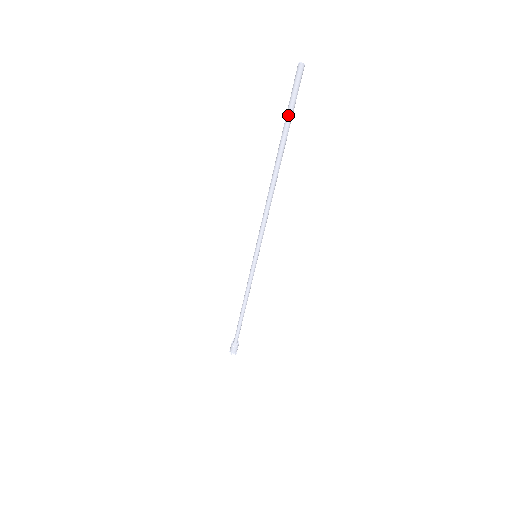
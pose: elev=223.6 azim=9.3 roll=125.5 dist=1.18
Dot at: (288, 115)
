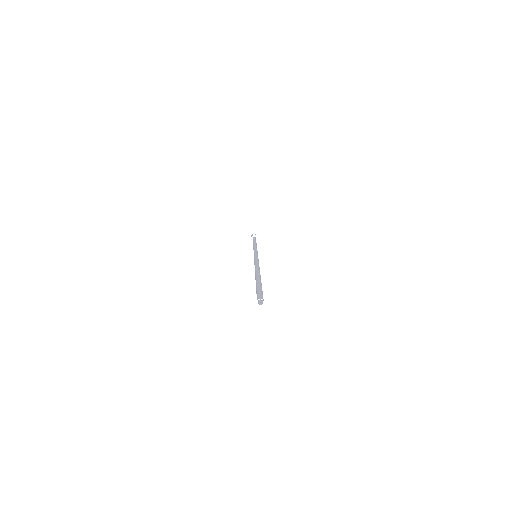
Dot at: occluded
